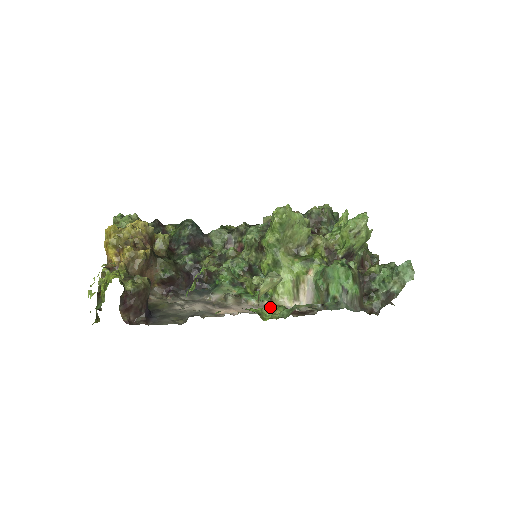
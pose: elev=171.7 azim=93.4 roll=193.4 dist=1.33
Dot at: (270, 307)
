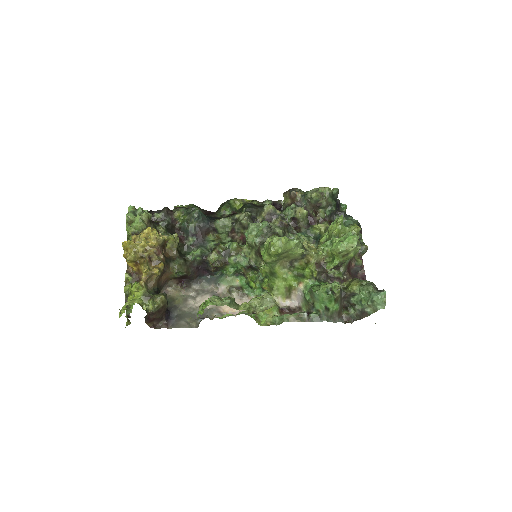
Dot at: occluded
